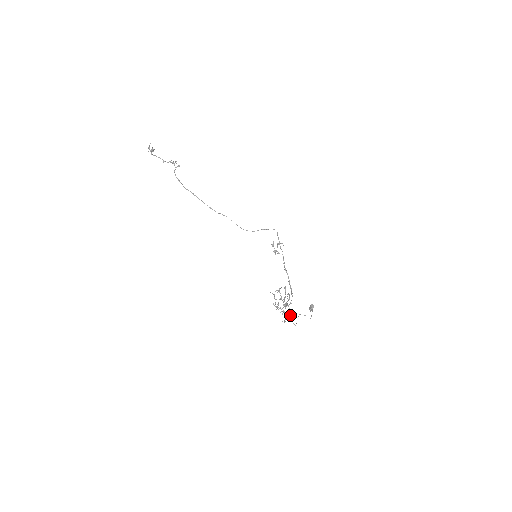
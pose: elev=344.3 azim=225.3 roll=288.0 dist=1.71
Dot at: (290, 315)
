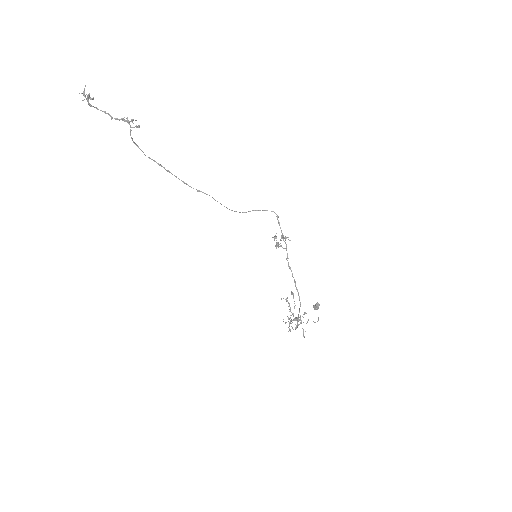
Dot at: (298, 325)
